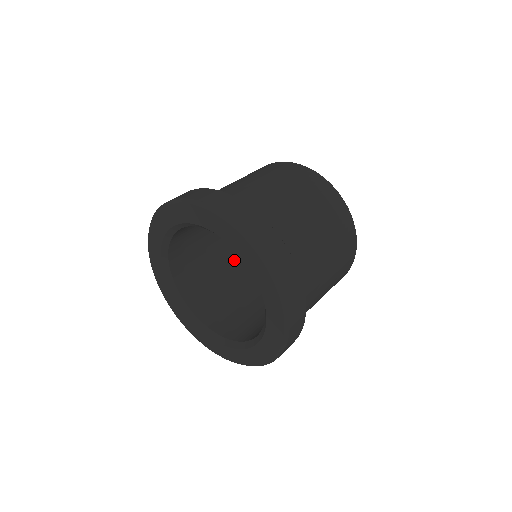
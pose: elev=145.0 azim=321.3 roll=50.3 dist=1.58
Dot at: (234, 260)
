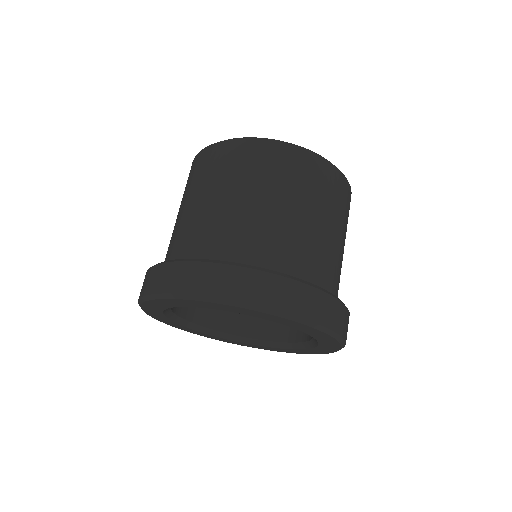
Dot at: occluded
